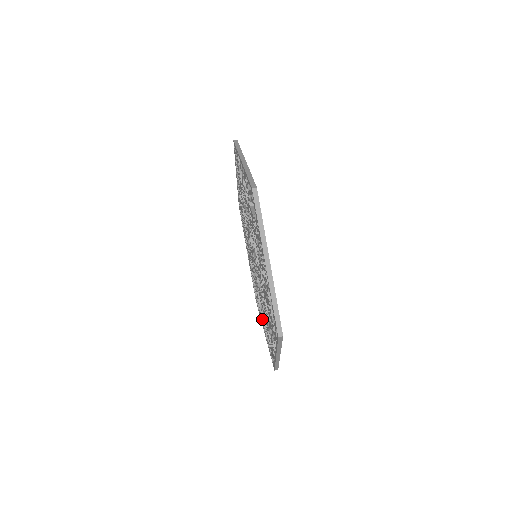
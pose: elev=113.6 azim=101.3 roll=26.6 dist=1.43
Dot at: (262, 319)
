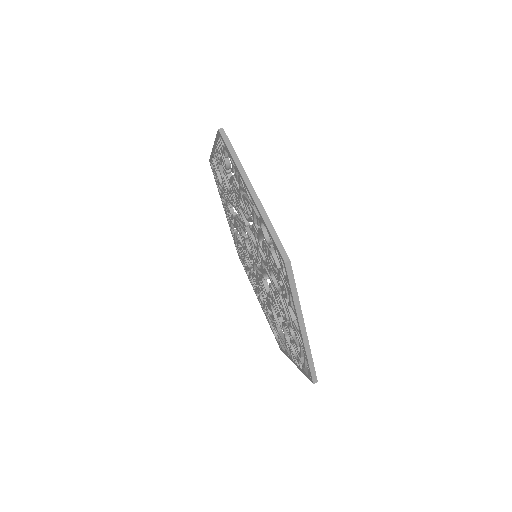
Dot at: (287, 347)
